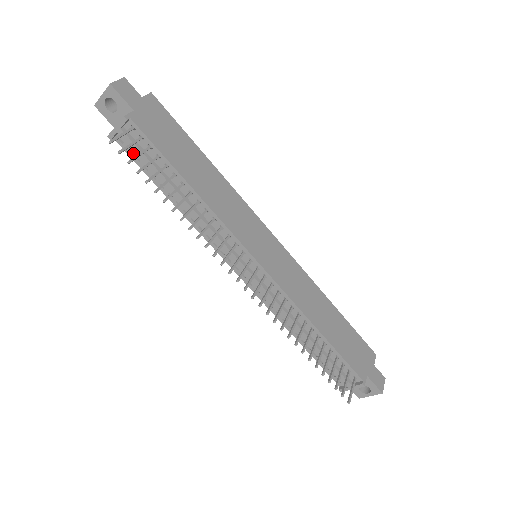
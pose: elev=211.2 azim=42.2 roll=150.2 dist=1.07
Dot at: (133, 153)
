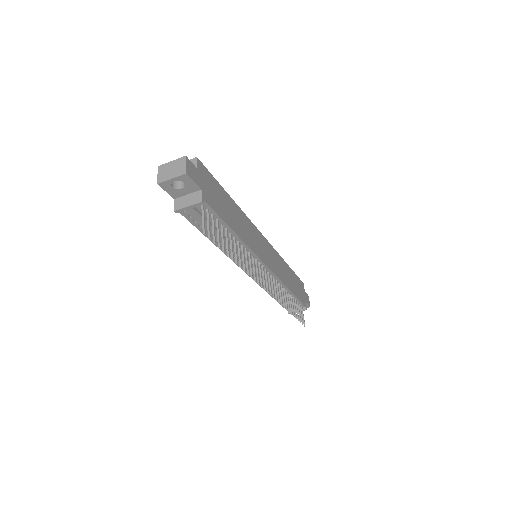
Dot at: (192, 218)
